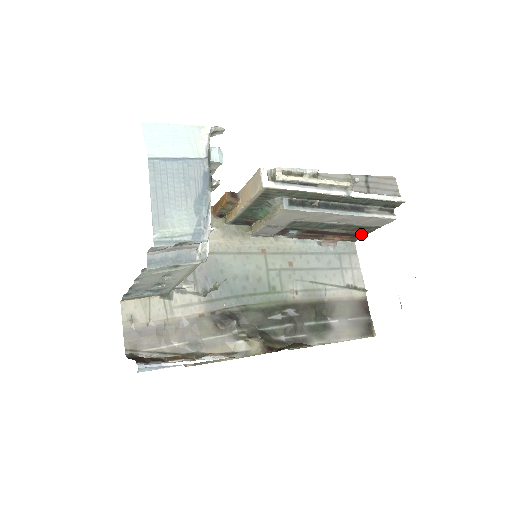
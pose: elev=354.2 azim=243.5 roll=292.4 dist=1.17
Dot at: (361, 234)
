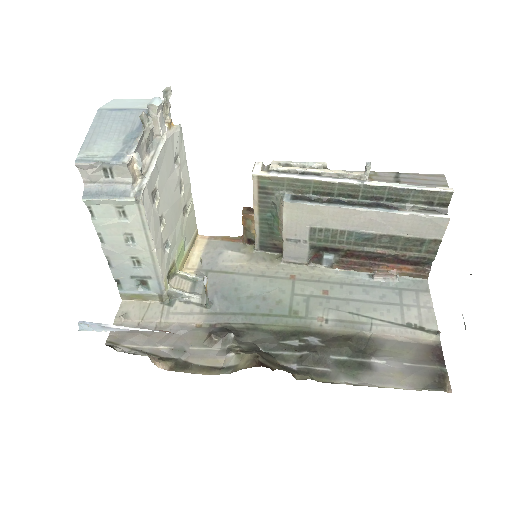
Dot at: (428, 263)
